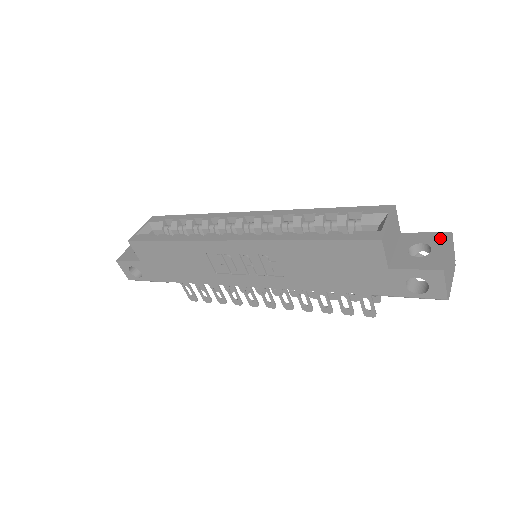
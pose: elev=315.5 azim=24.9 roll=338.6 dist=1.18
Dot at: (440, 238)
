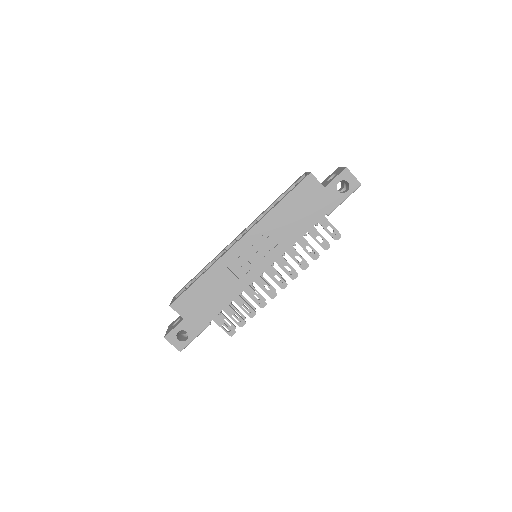
Dot at: (336, 170)
